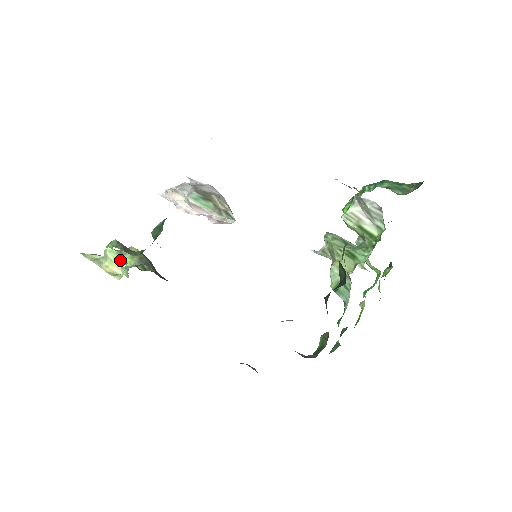
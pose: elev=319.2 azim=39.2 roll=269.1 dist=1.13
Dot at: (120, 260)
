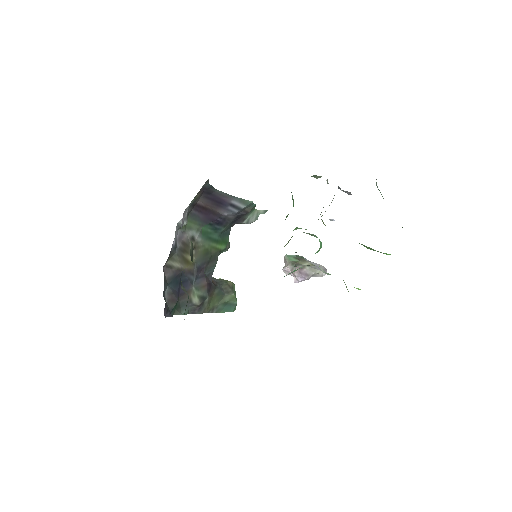
Dot at: occluded
